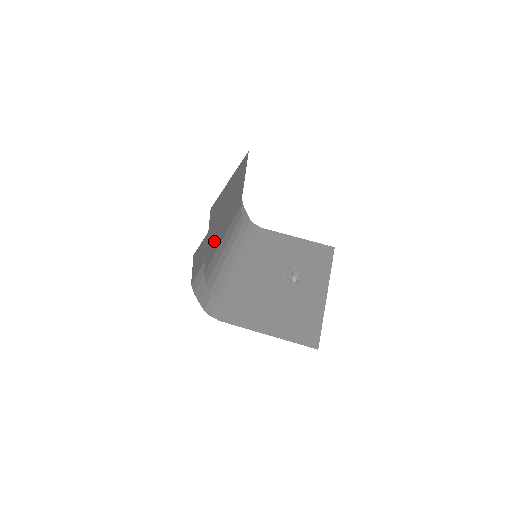
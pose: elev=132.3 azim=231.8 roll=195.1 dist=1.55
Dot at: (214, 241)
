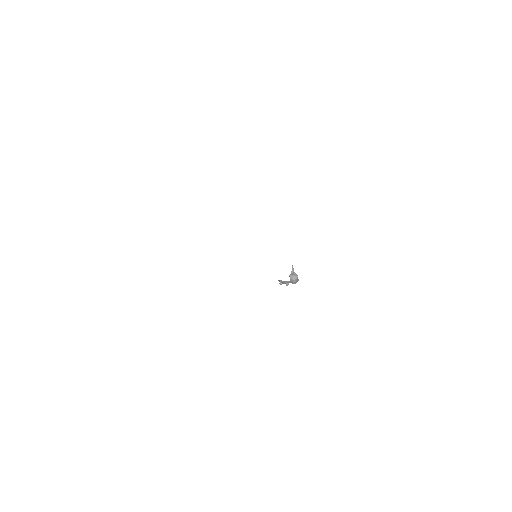
Dot at: occluded
